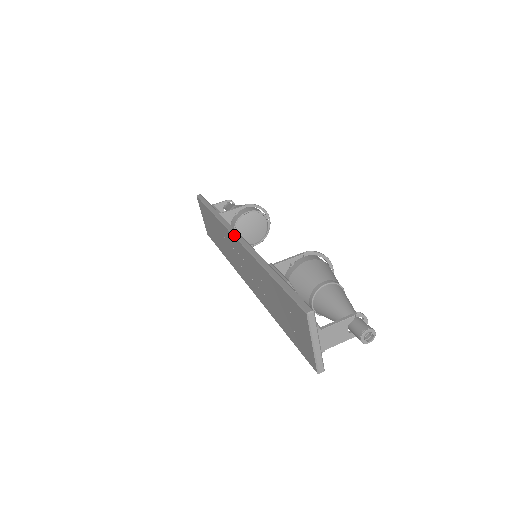
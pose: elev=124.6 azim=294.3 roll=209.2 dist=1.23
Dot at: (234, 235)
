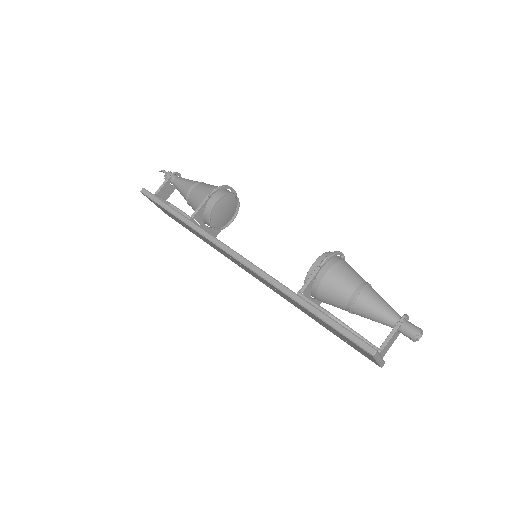
Dot at: (232, 256)
